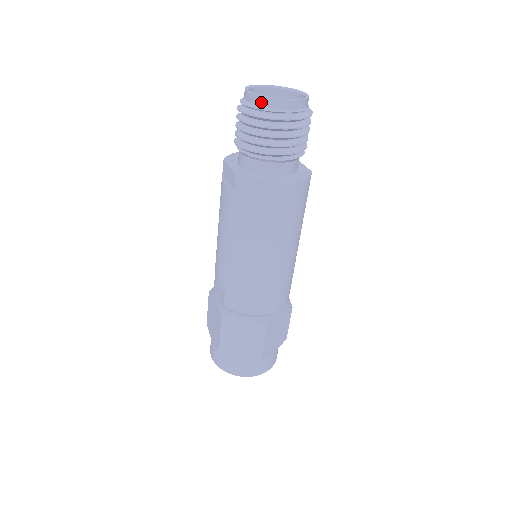
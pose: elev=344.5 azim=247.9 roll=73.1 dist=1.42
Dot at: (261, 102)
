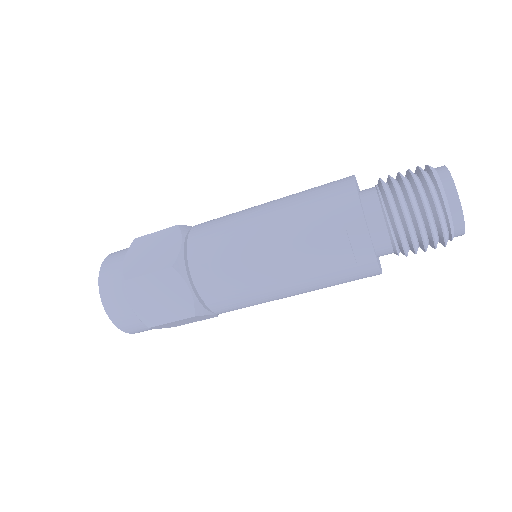
Dot at: (458, 232)
